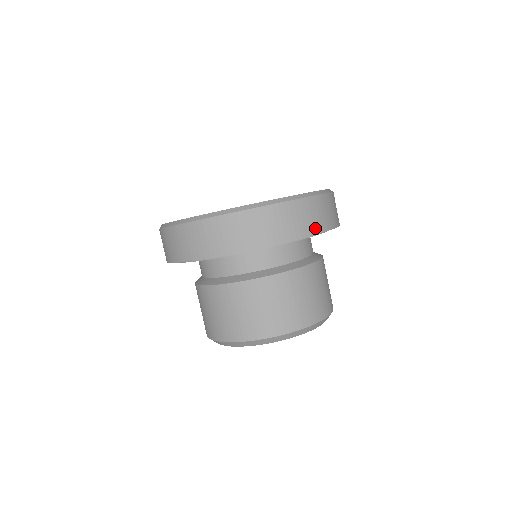
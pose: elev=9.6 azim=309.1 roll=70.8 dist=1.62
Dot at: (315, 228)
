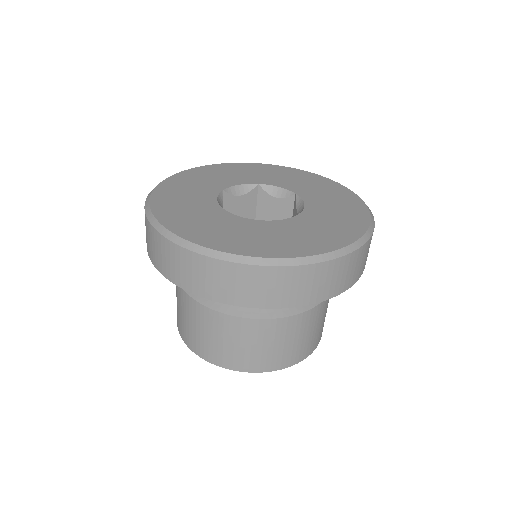
Dot at: occluded
